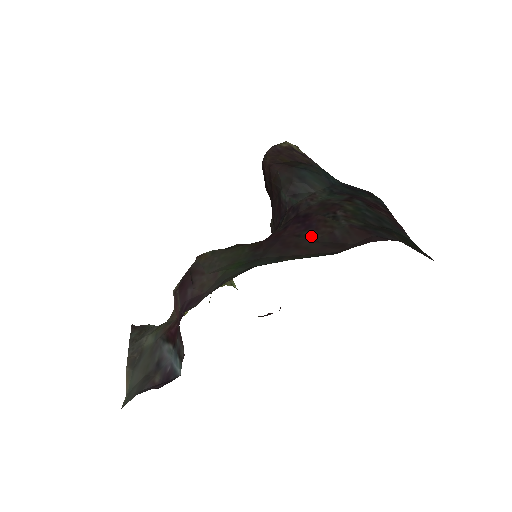
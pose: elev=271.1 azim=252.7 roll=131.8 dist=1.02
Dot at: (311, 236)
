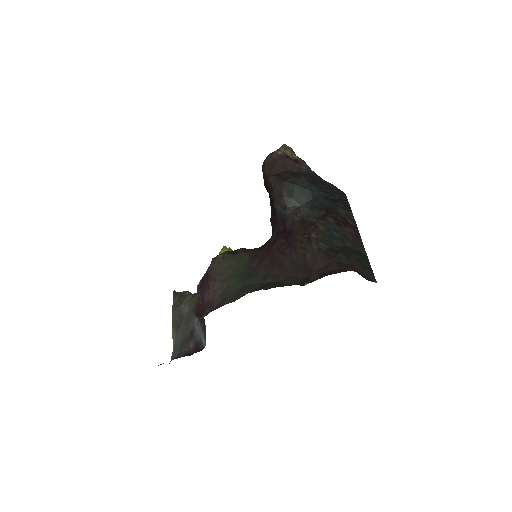
Dot at: (290, 256)
